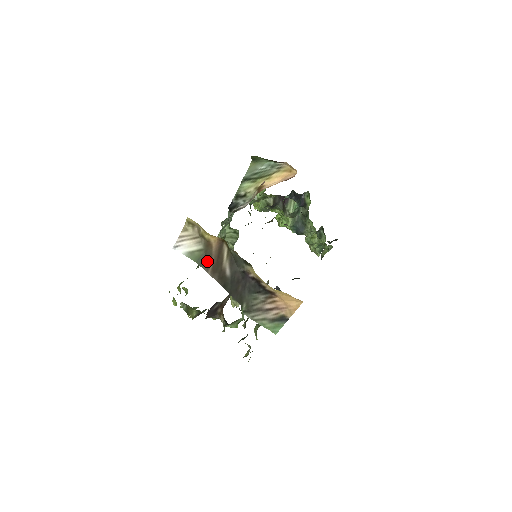
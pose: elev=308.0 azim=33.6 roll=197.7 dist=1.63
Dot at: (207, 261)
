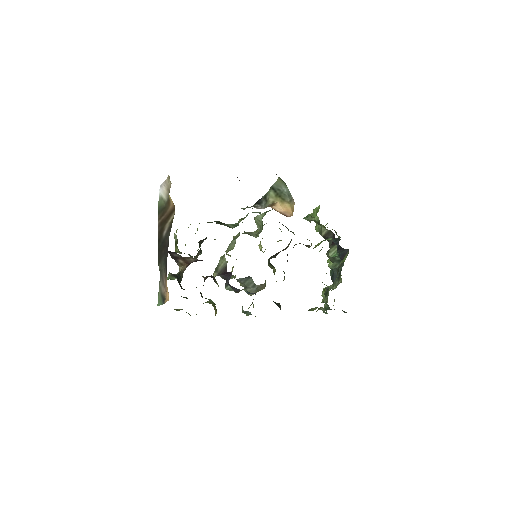
Dot at: (163, 213)
